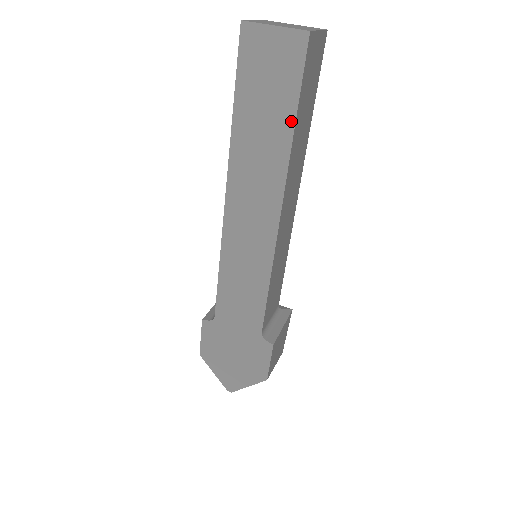
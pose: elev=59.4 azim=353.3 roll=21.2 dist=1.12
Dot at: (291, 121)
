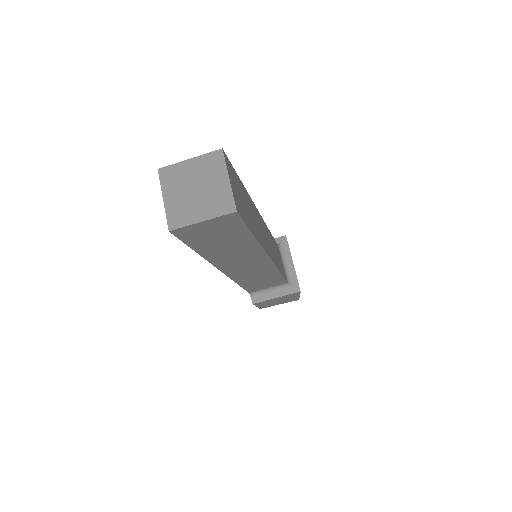
Dot at: occluded
